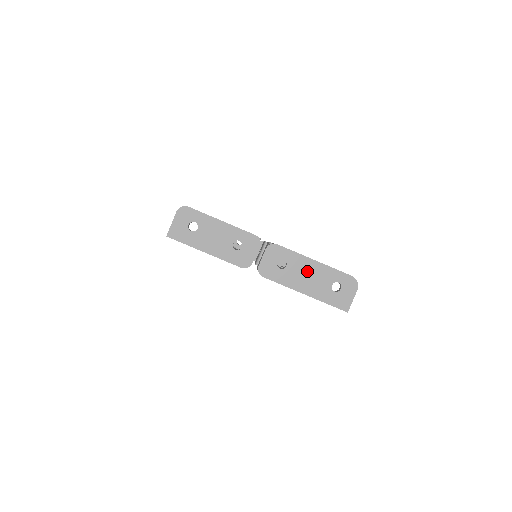
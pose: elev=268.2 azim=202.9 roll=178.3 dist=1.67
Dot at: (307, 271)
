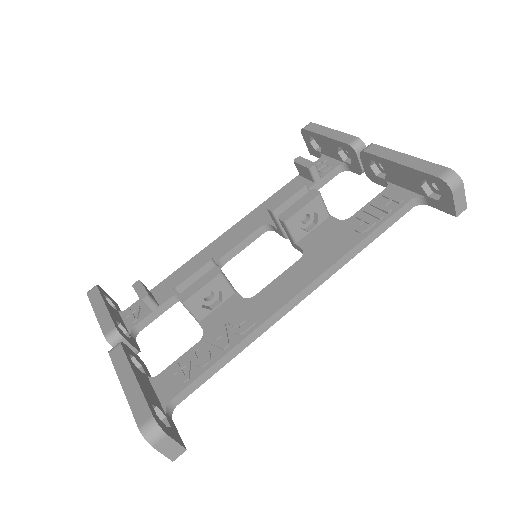
Dot at: occluded
